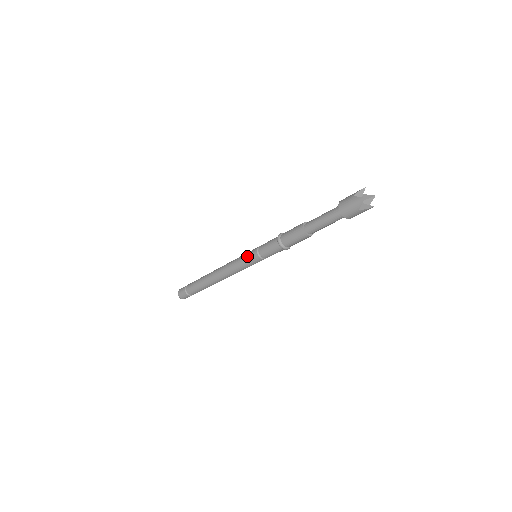
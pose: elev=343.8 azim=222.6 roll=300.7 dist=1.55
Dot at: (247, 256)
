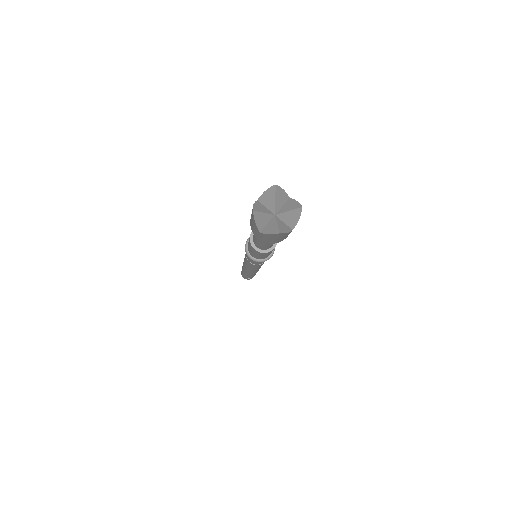
Dot at: occluded
